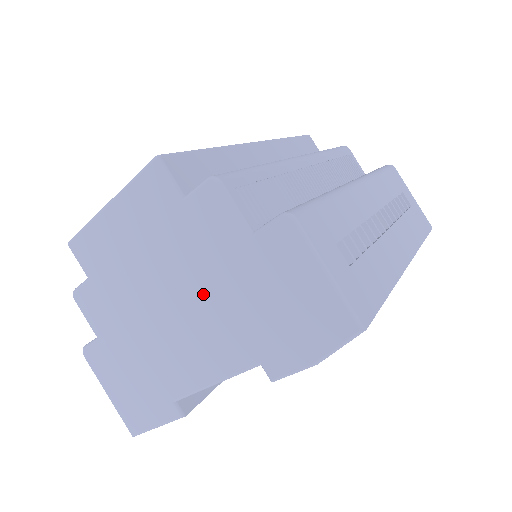
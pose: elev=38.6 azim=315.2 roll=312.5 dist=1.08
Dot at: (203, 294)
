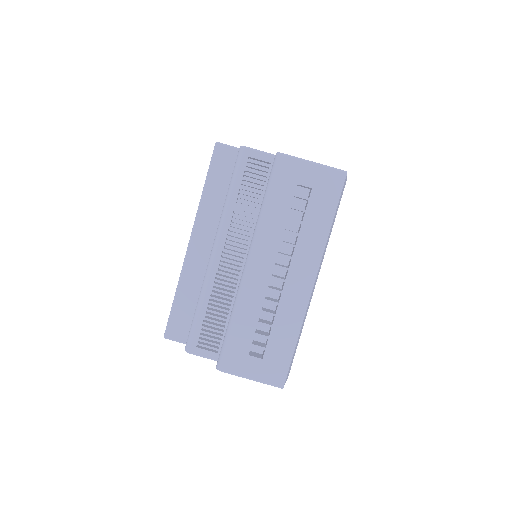
Dot at: occluded
